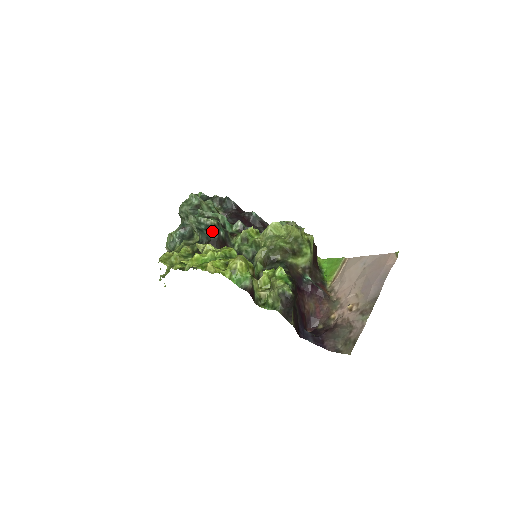
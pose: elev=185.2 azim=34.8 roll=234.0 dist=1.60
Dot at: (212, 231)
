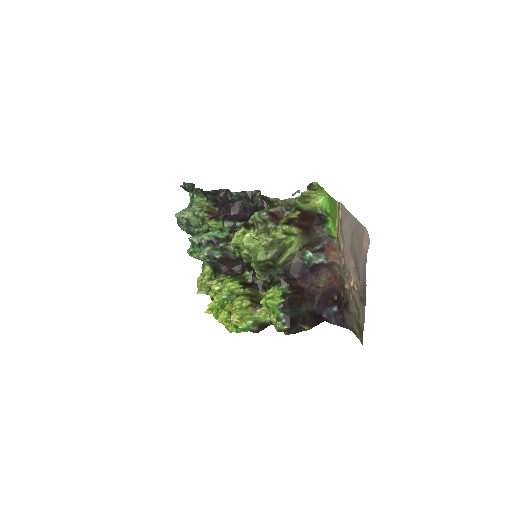
Dot at: occluded
